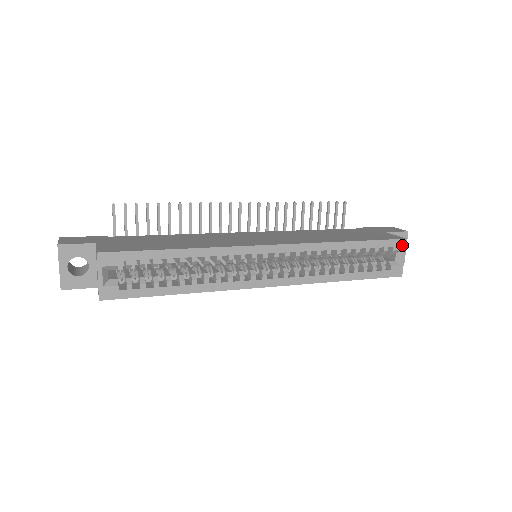
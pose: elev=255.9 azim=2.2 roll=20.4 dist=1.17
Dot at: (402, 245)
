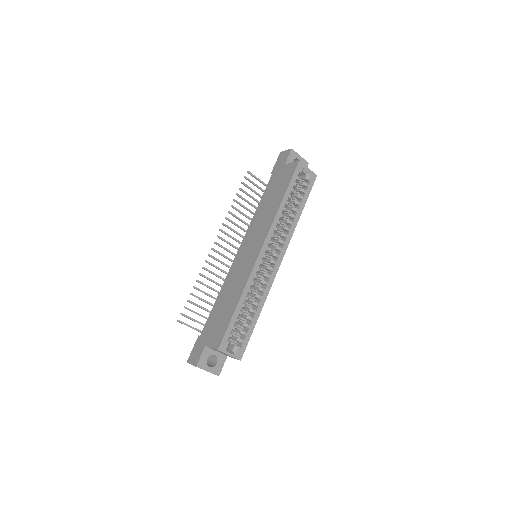
Dot at: (301, 166)
